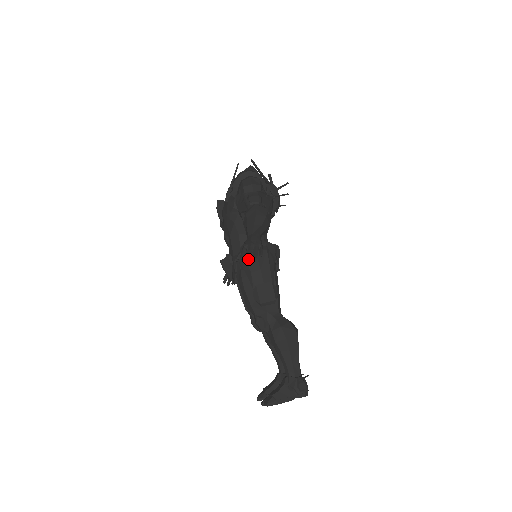
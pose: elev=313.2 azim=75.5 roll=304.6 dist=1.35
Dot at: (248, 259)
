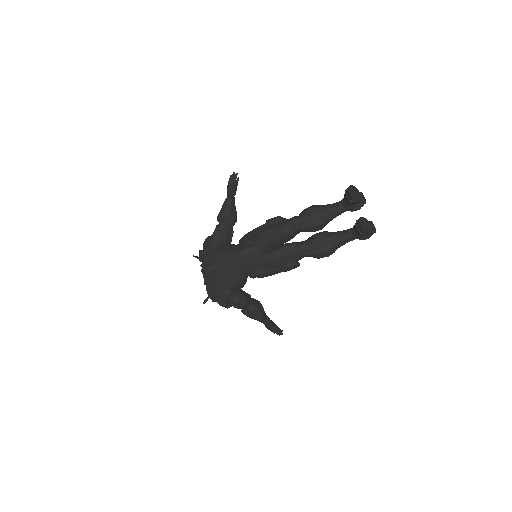
Dot at: (233, 172)
